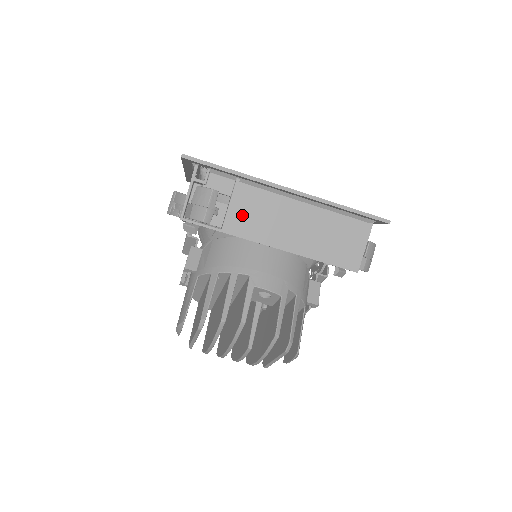
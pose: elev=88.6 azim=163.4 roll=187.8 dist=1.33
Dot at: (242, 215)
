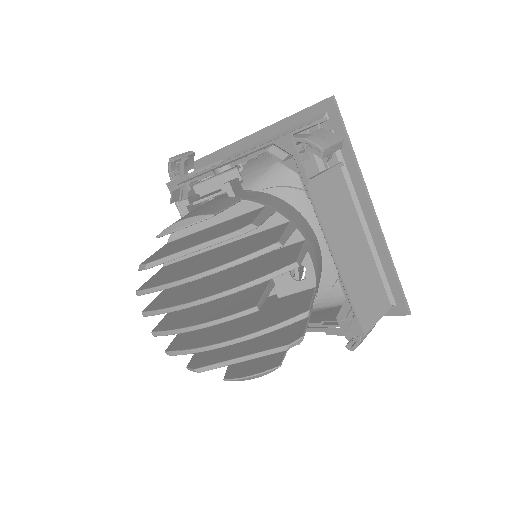
Dot at: (327, 190)
